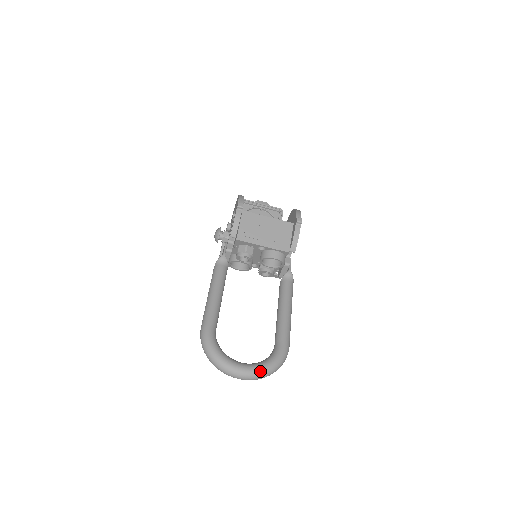
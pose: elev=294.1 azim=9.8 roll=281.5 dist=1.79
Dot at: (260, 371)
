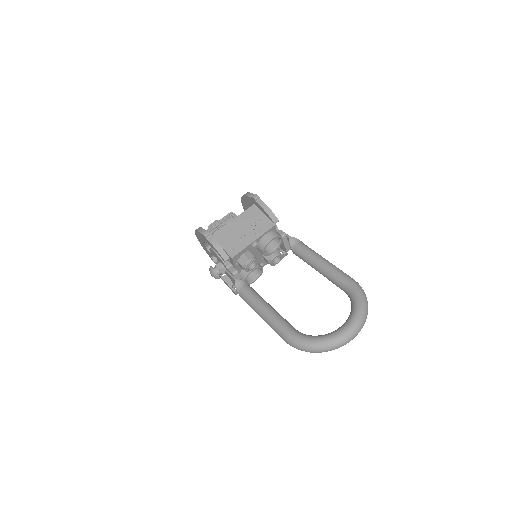
Dot at: (359, 316)
